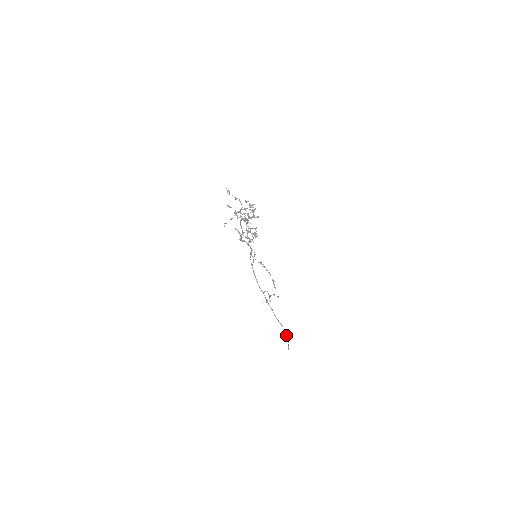
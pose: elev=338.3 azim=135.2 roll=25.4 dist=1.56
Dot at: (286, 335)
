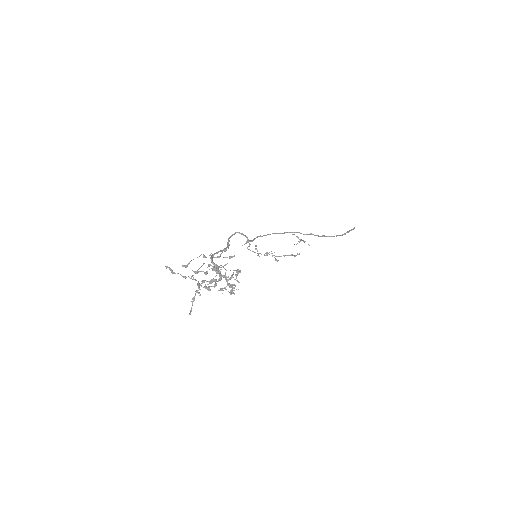
Dot at: (341, 235)
